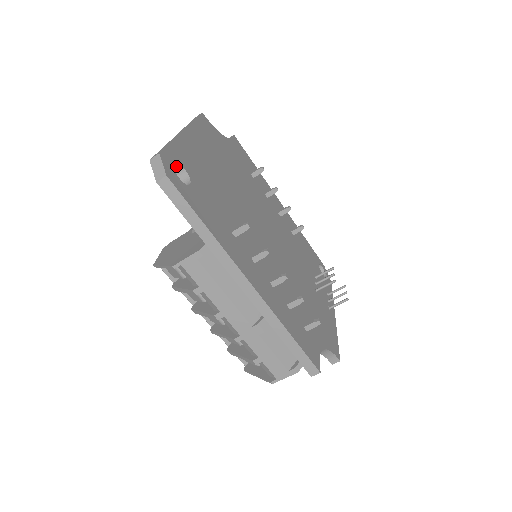
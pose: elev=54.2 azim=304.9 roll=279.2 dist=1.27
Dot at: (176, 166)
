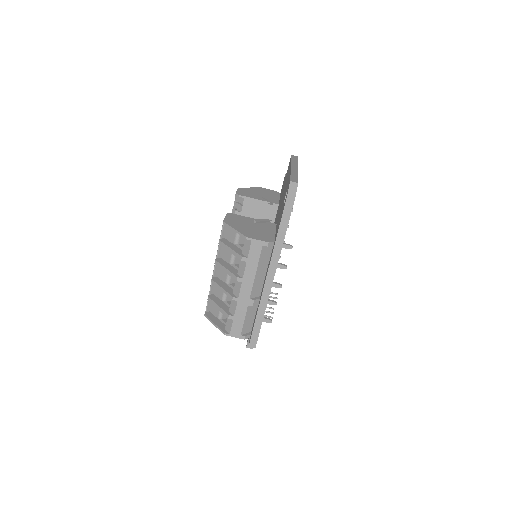
Dot at: occluded
